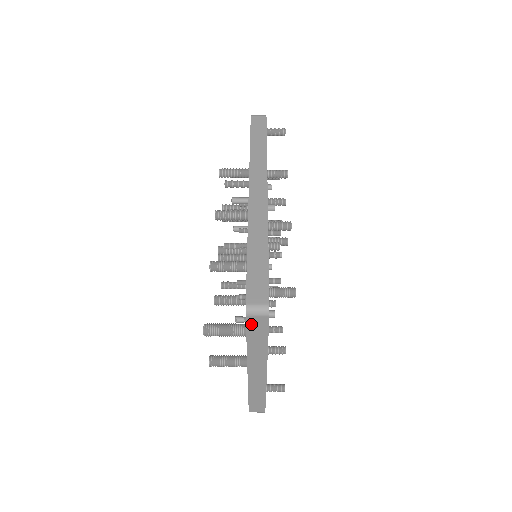
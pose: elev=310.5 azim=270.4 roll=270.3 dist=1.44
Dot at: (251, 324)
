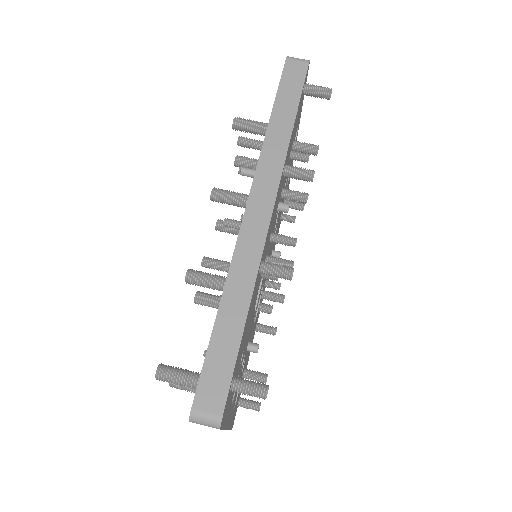
Dot at: occluded
